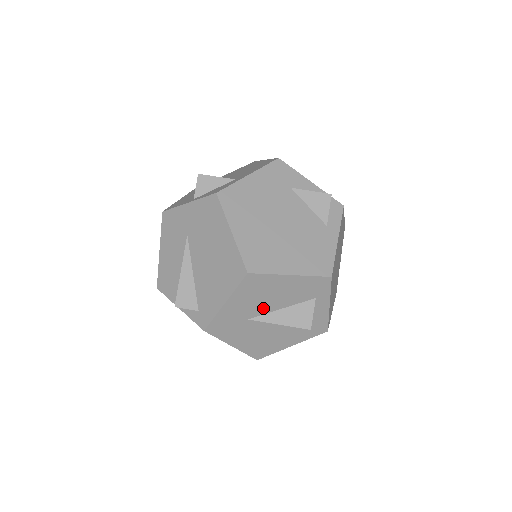
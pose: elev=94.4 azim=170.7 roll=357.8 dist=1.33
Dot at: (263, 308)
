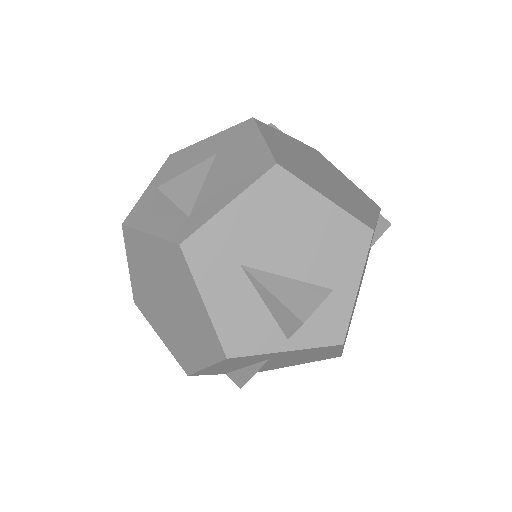
Dot at: occluded
